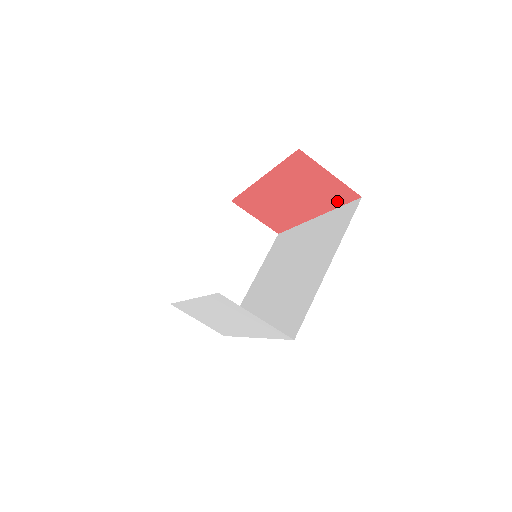
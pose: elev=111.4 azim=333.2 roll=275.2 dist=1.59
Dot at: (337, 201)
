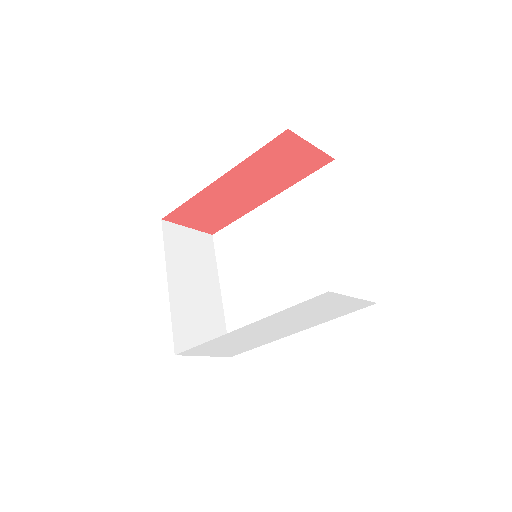
Dot at: (305, 172)
